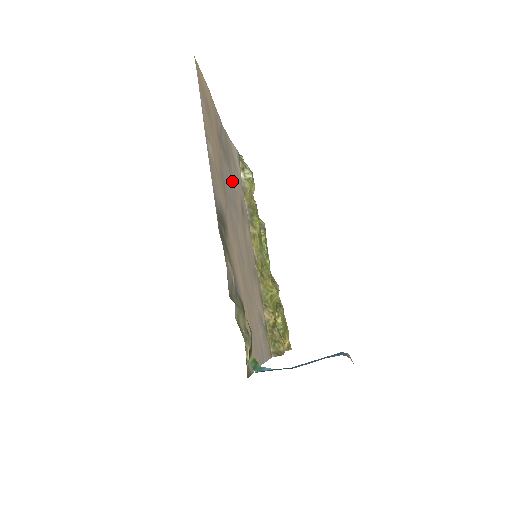
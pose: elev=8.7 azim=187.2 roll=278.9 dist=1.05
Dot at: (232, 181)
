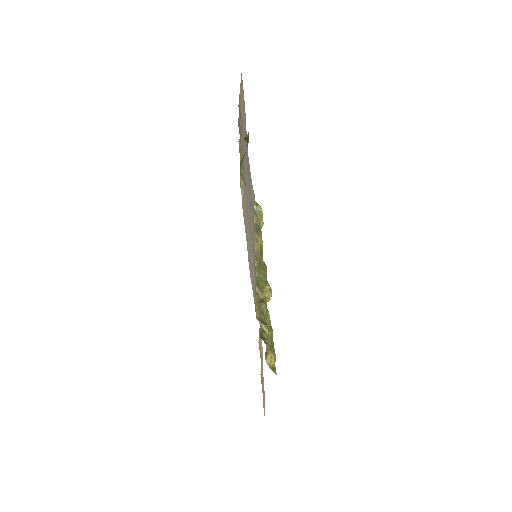
Dot at: (248, 176)
